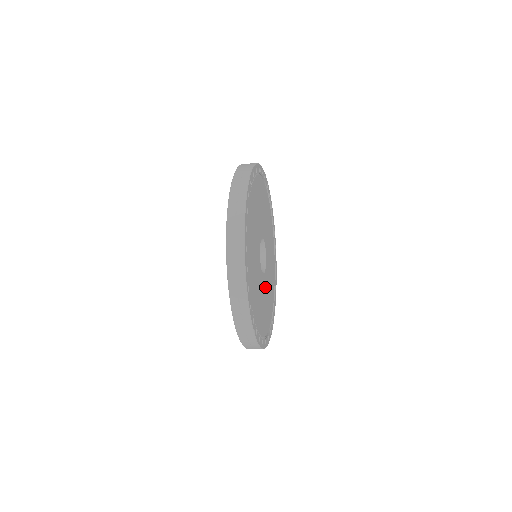
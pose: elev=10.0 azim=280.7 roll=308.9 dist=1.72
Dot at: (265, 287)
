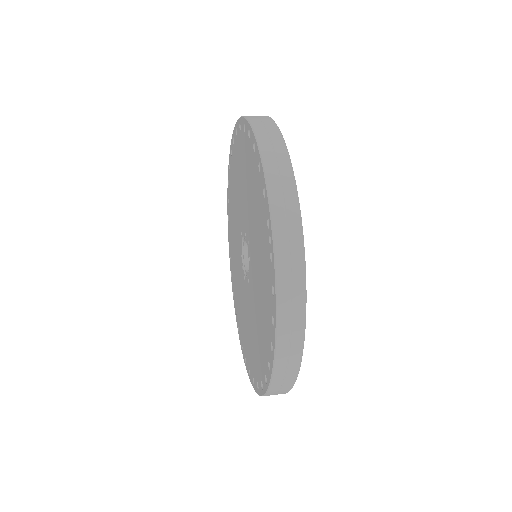
Dot at: occluded
